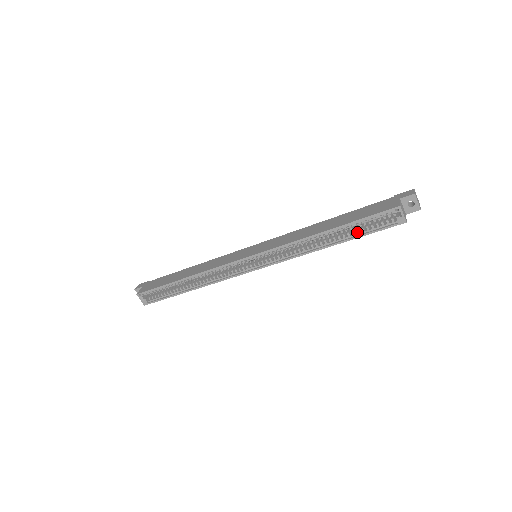
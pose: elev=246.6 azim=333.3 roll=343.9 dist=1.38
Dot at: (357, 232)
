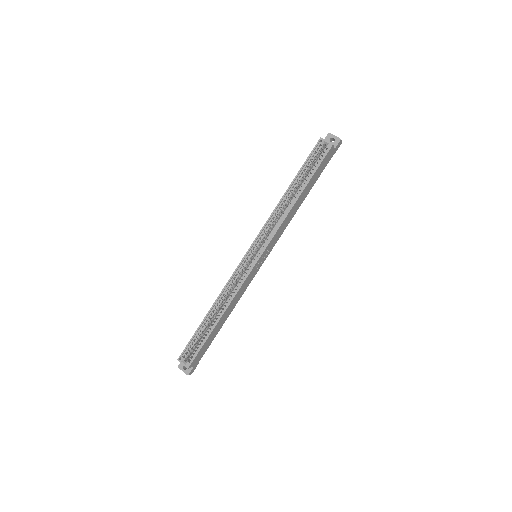
Dot at: (308, 176)
